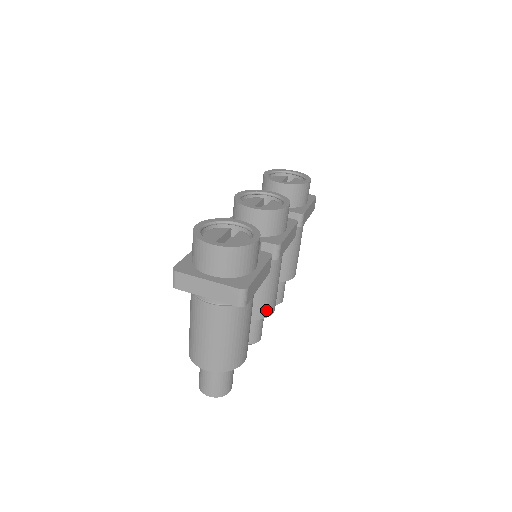
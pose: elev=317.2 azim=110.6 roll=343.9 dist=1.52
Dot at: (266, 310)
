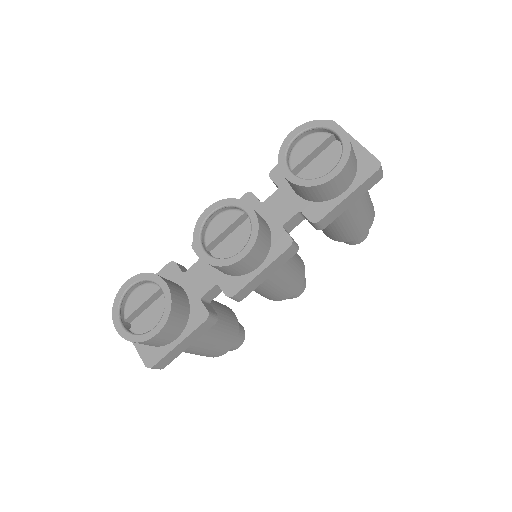
Dot at: (277, 298)
